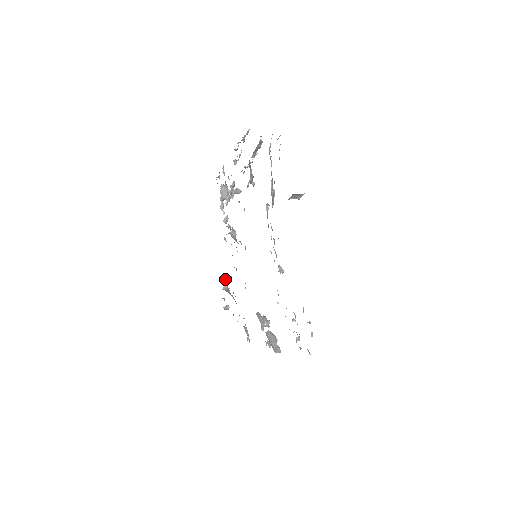
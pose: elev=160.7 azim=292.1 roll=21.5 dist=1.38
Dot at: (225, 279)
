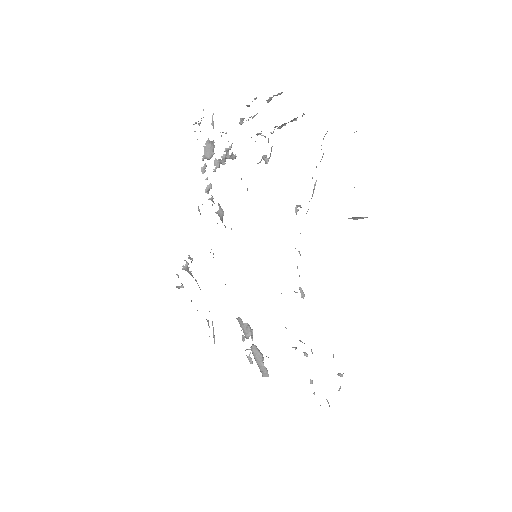
Dot at: (189, 258)
